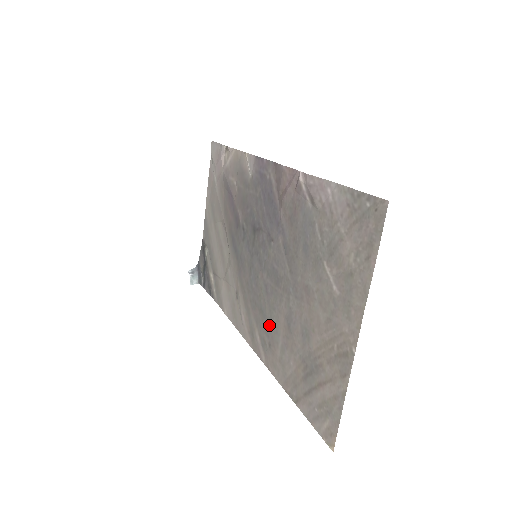
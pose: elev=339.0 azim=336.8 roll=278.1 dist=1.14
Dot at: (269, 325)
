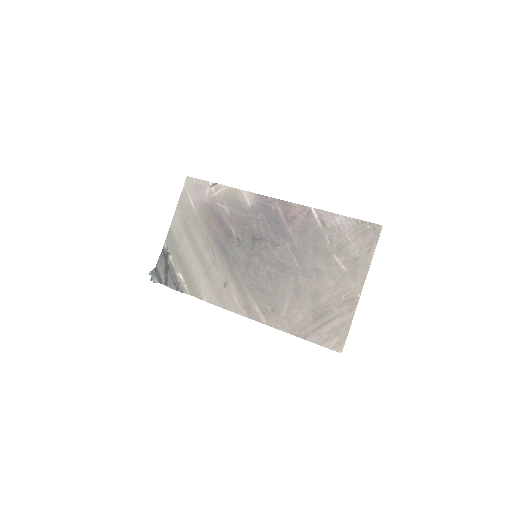
Dot at: (273, 298)
